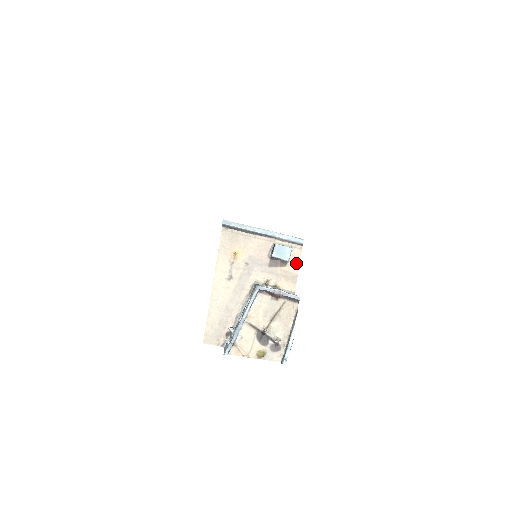
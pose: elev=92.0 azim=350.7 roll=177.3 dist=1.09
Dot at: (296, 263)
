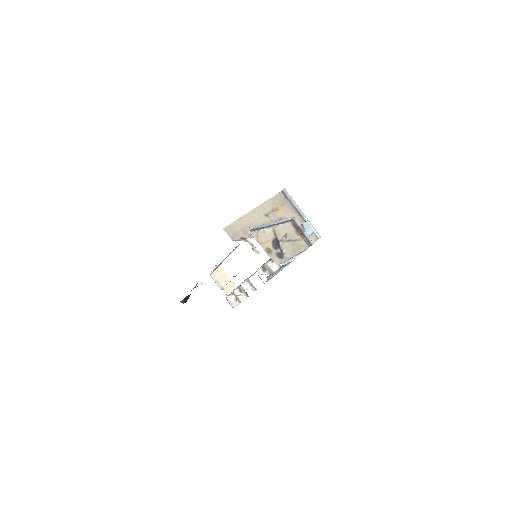
Dot at: occluded
